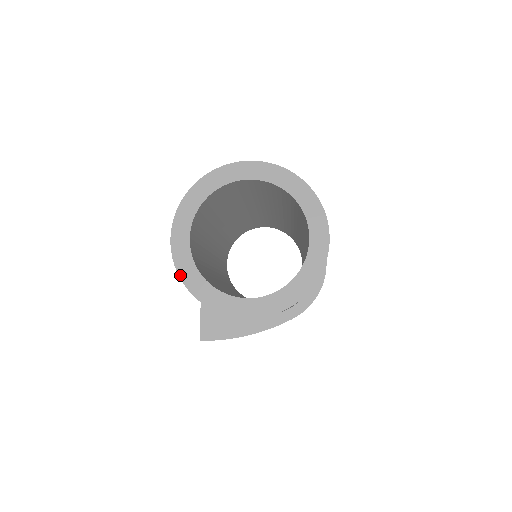
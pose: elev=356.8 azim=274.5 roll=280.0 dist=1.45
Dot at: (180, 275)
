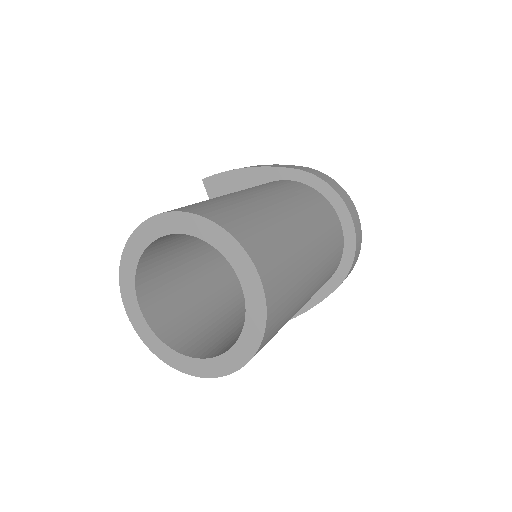
Dot at: (149, 347)
